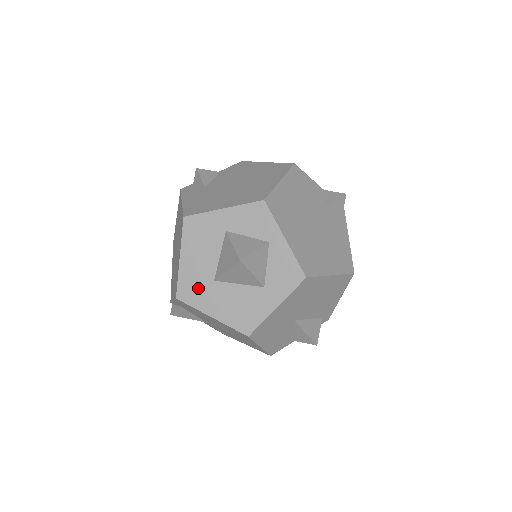
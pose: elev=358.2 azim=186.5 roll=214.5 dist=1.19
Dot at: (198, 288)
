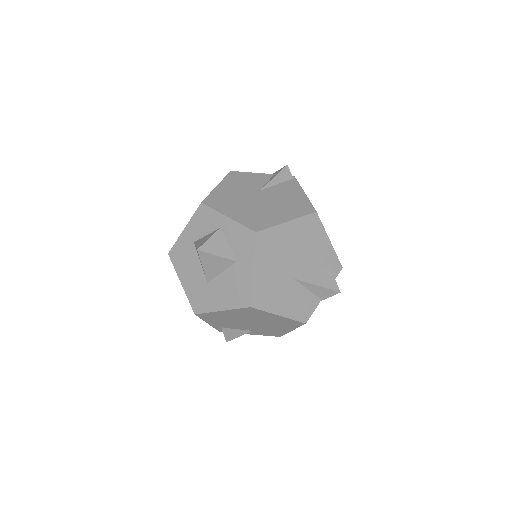
Dot at: (202, 296)
